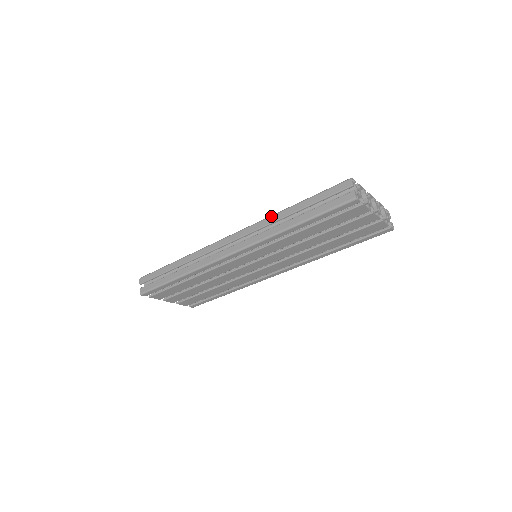
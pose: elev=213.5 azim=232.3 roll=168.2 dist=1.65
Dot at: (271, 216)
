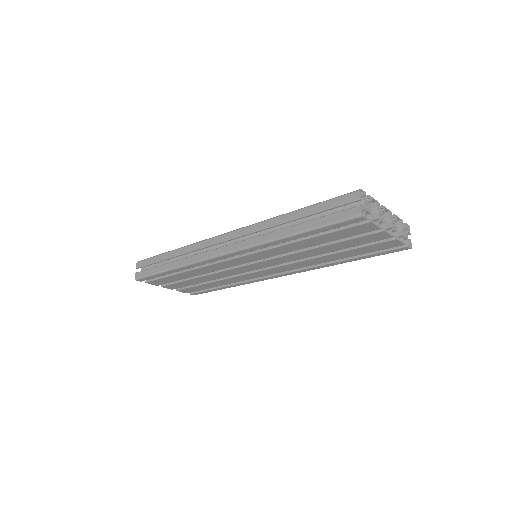
Dot at: (269, 219)
